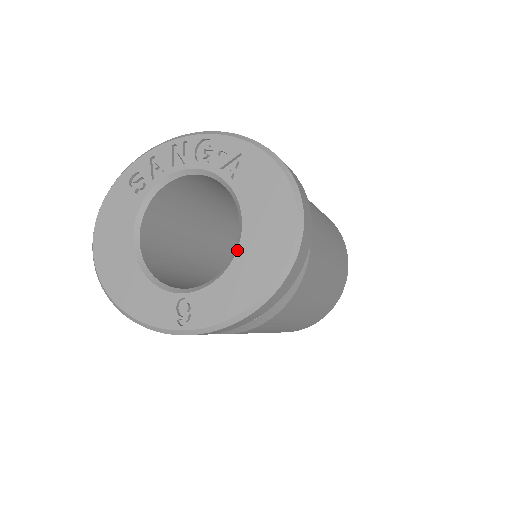
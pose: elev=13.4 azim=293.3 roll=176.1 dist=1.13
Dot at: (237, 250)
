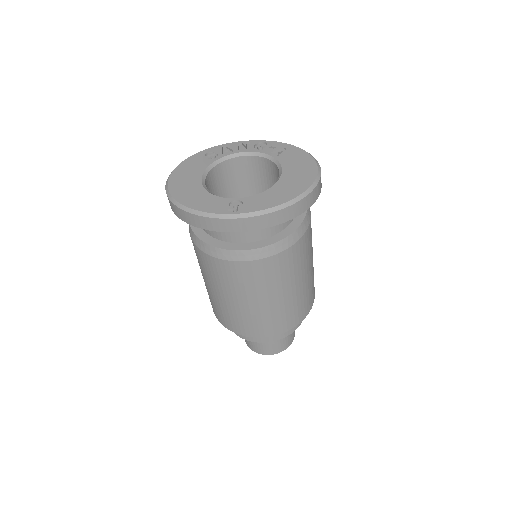
Dot at: (277, 181)
